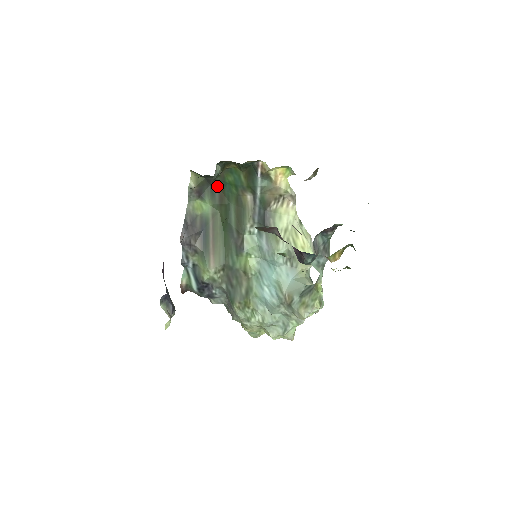
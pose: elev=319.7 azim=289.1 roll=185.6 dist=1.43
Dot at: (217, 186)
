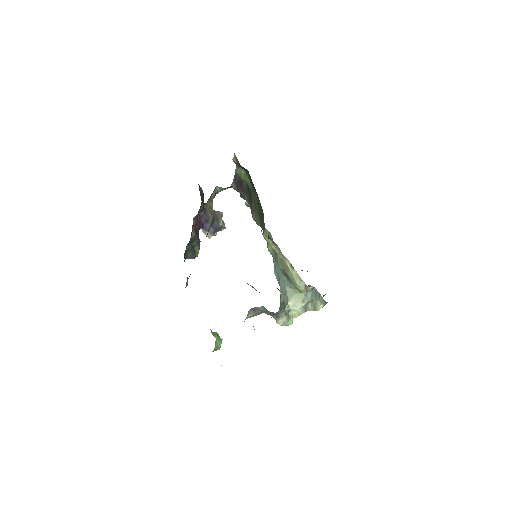
Dot at: occluded
